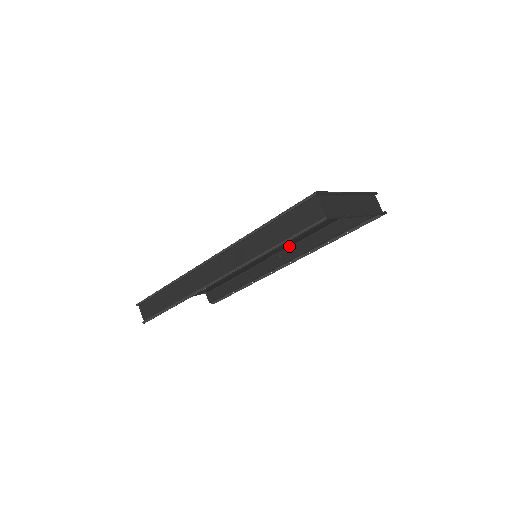
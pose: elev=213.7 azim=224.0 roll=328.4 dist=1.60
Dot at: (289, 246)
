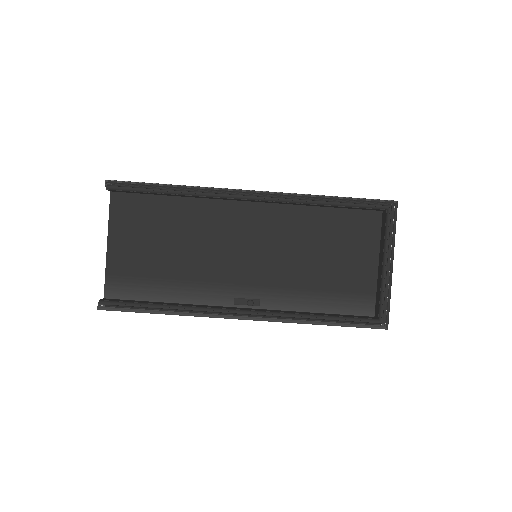
Dot at: (264, 308)
